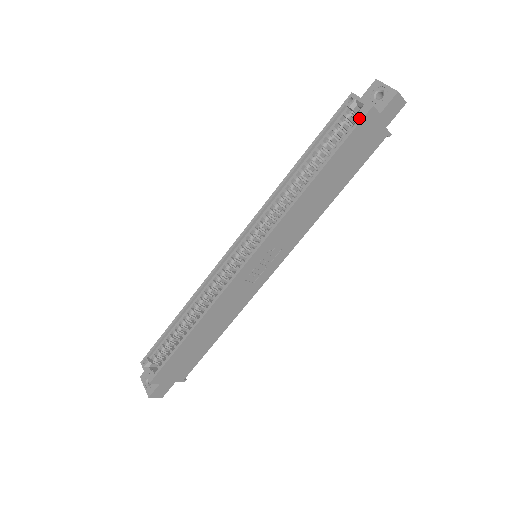
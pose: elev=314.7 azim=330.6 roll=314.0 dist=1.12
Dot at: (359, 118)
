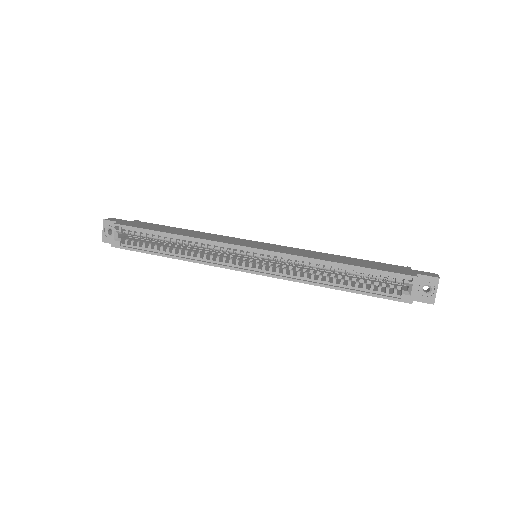
Dot at: (398, 298)
